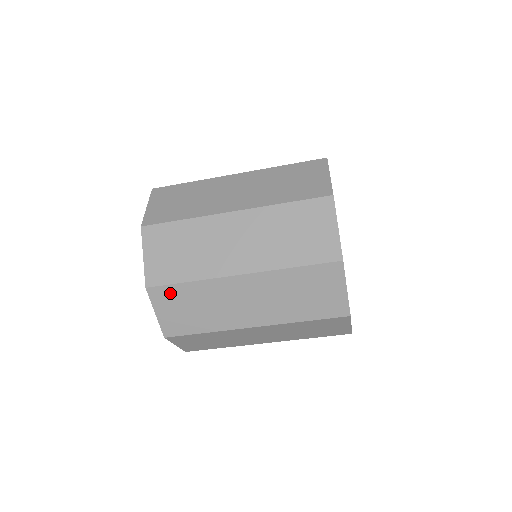
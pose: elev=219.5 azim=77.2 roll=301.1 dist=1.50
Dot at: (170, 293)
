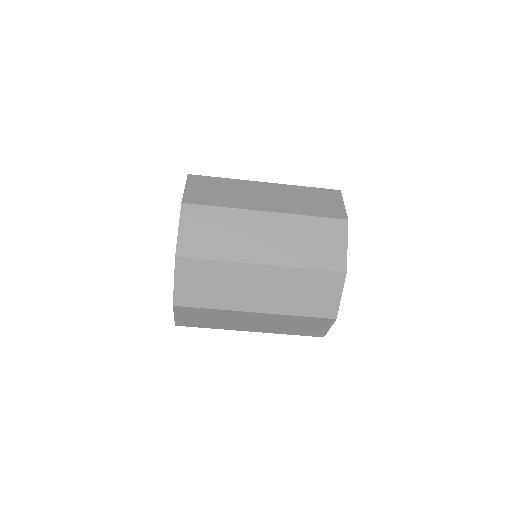
Dot at: (201, 213)
